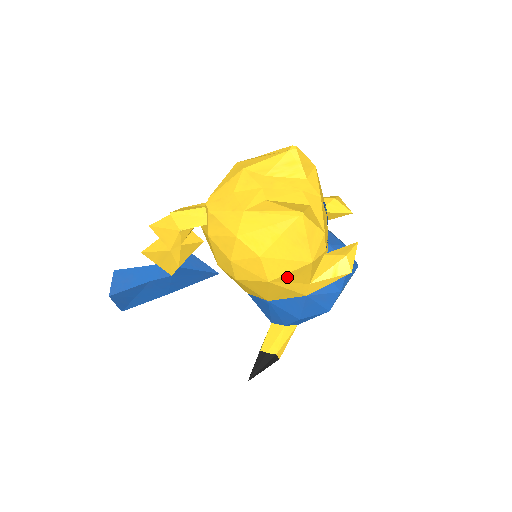
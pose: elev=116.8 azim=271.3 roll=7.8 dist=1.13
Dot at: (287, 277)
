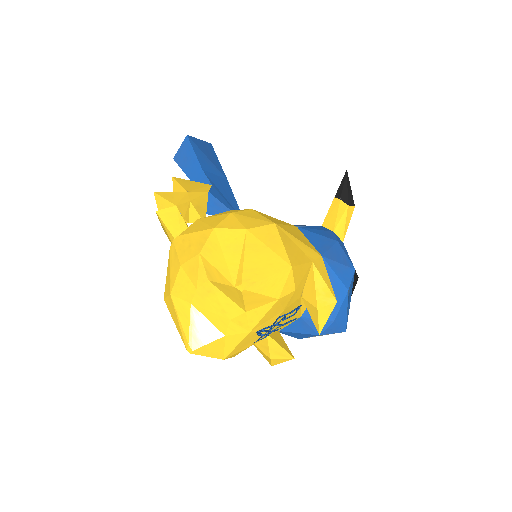
Dot at: occluded
